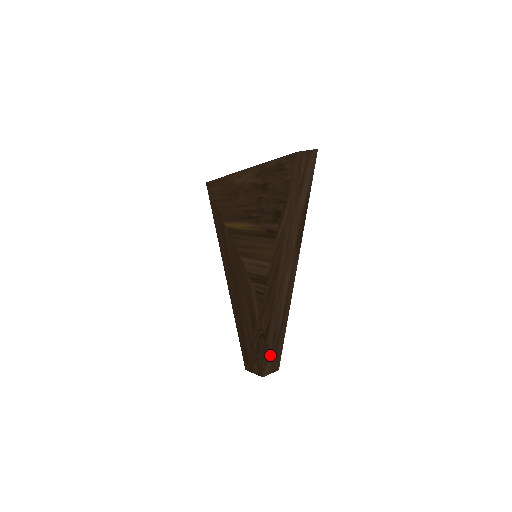
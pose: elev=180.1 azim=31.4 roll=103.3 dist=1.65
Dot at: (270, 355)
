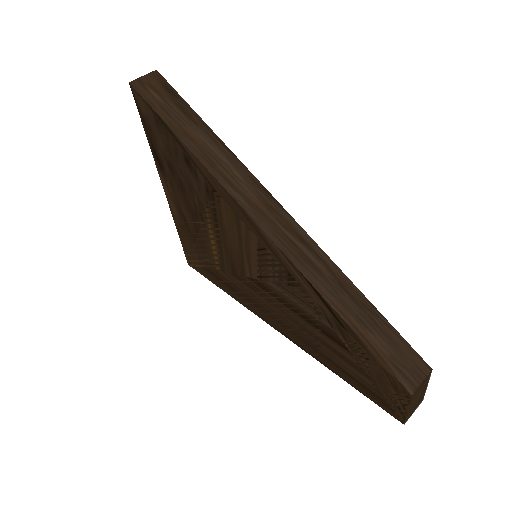
Dot at: (379, 347)
